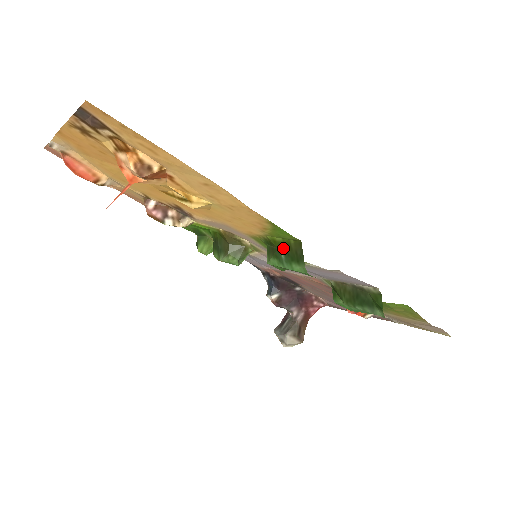
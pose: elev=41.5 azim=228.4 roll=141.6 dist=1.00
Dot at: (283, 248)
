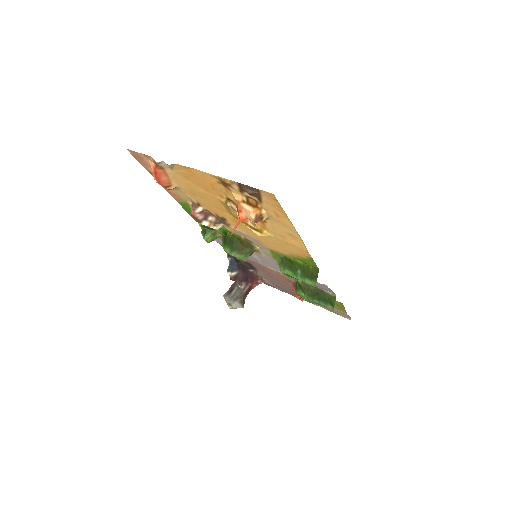
Dot at: (302, 268)
